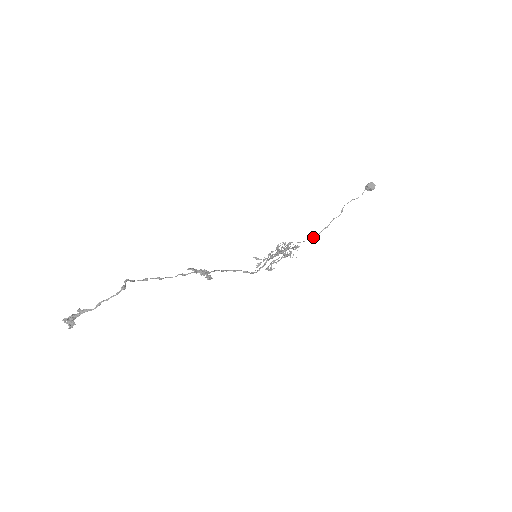
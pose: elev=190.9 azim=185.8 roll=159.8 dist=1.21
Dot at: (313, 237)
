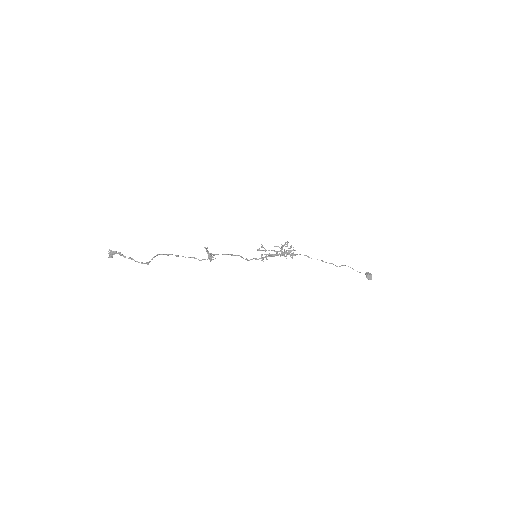
Dot at: (311, 258)
